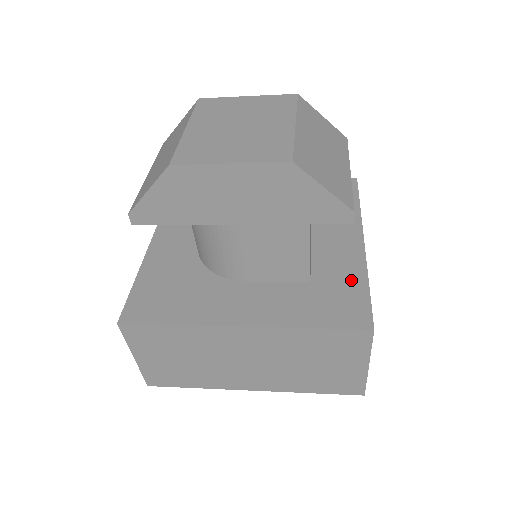
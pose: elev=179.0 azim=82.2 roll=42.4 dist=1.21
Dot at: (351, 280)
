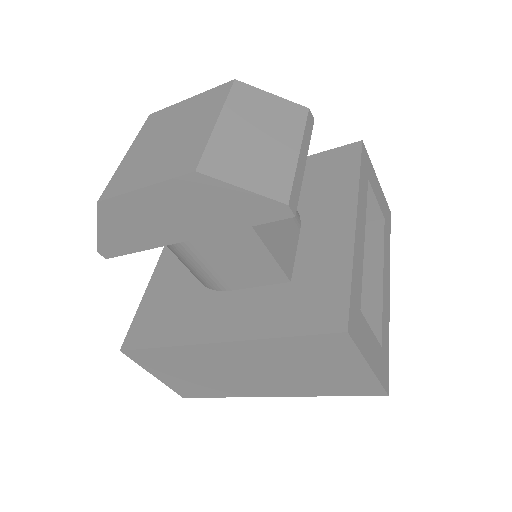
Dot at: (333, 272)
